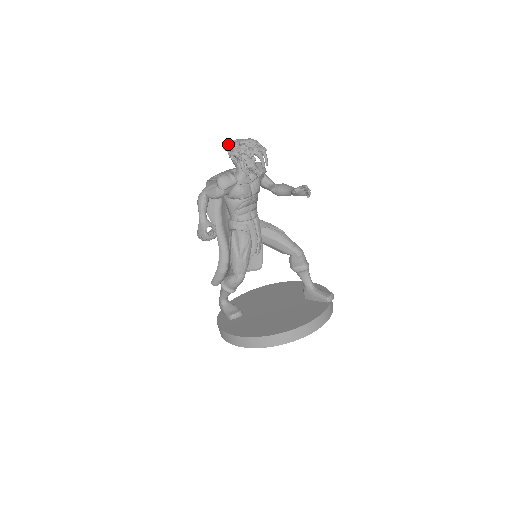
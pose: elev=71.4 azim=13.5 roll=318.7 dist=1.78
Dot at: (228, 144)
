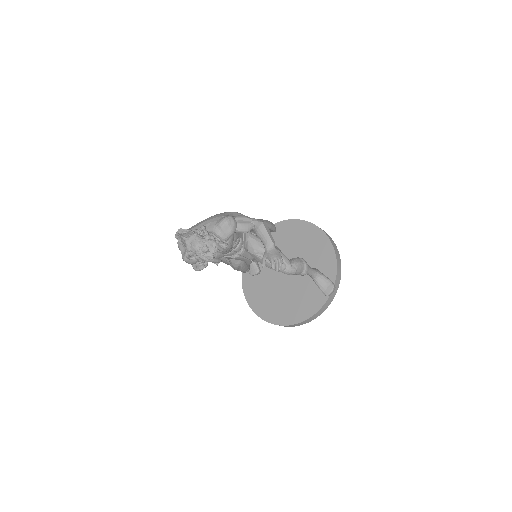
Dot at: (178, 236)
